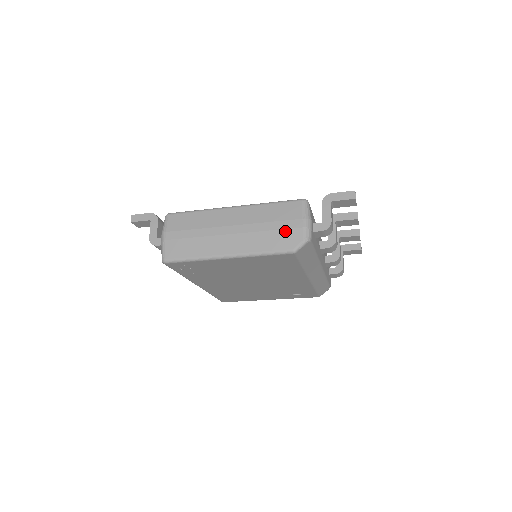
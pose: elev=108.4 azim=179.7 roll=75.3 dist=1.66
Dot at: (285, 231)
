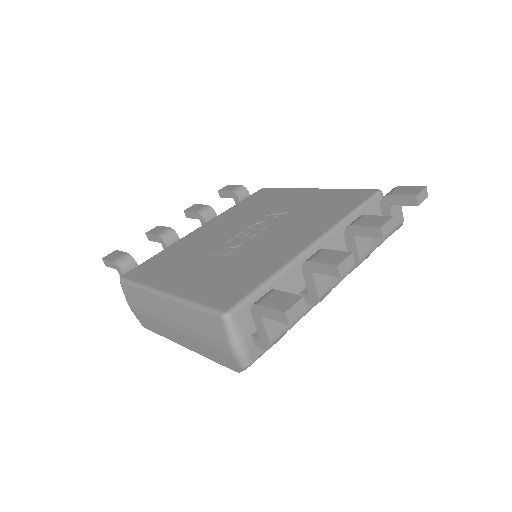
Dot at: (218, 351)
